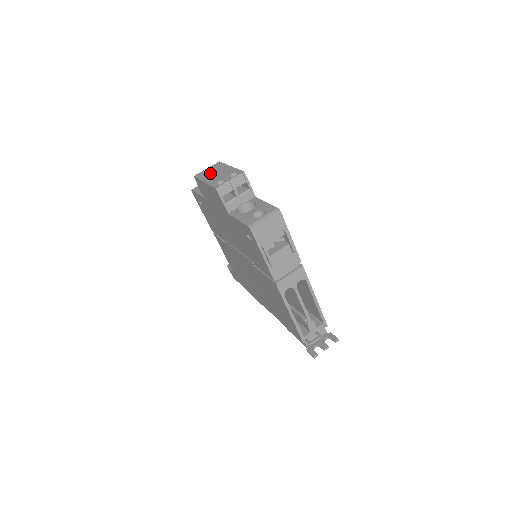
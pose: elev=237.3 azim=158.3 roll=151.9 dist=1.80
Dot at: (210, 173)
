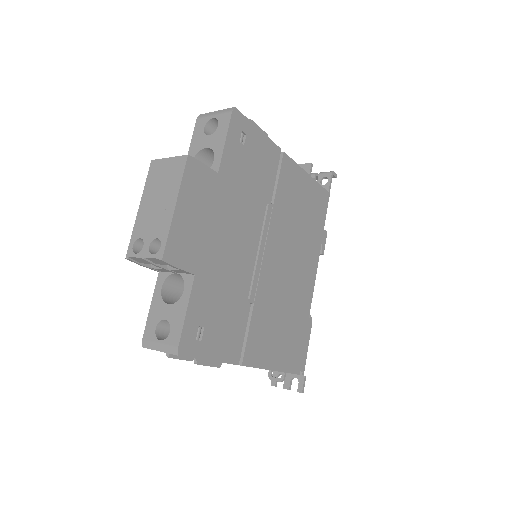
Dot at: (157, 187)
